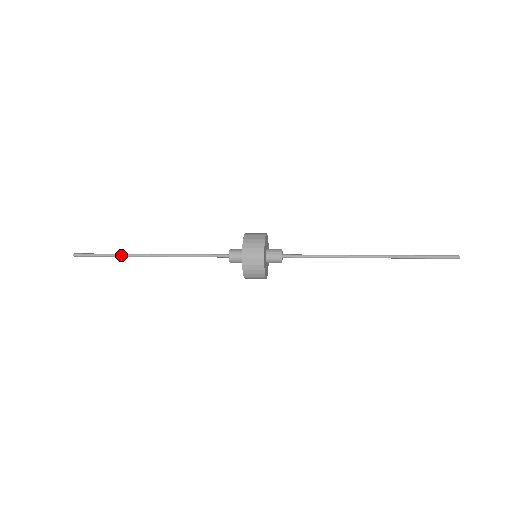
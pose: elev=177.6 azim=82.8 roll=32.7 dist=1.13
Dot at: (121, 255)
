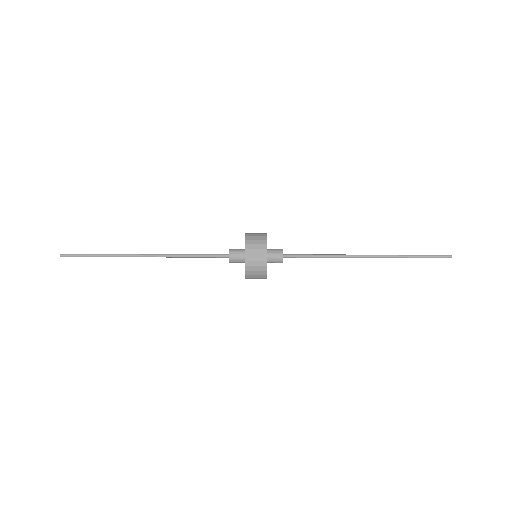
Dot at: occluded
